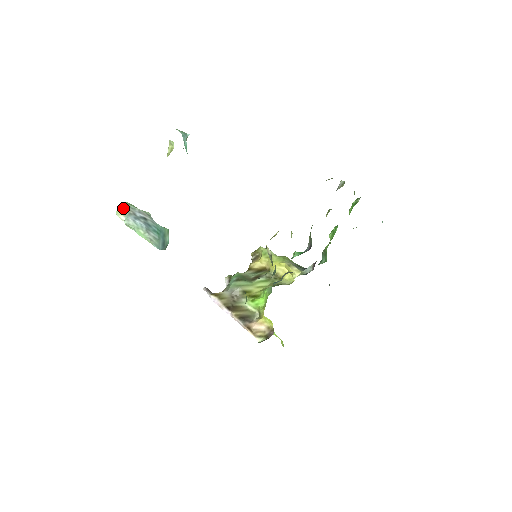
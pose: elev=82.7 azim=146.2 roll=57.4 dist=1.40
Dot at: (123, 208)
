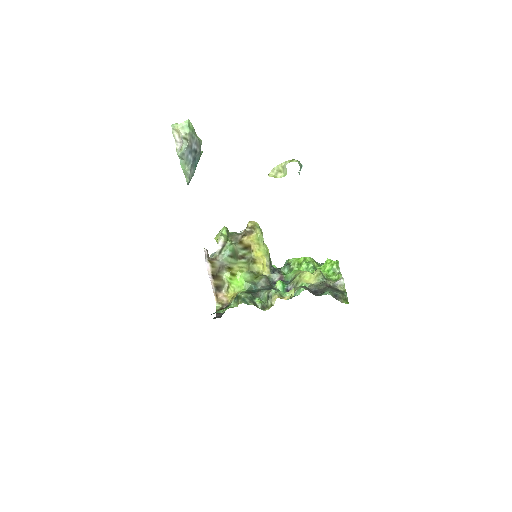
Dot at: (186, 136)
